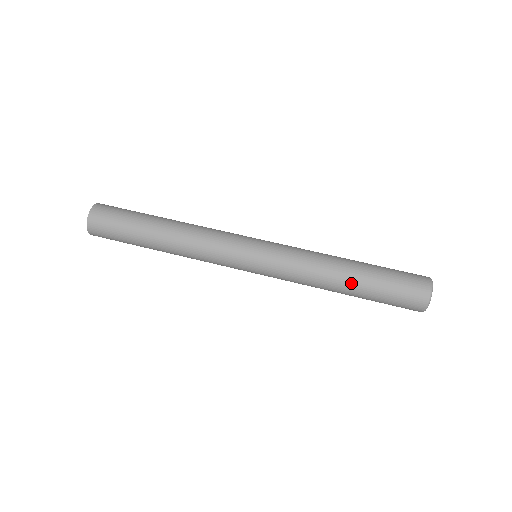
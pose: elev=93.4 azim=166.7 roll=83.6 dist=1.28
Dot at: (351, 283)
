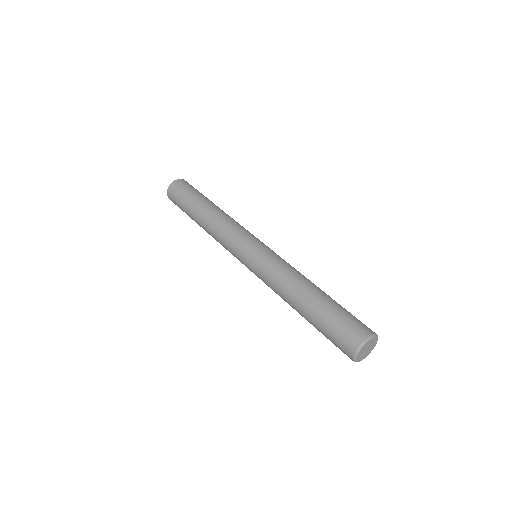
Dot at: (302, 308)
